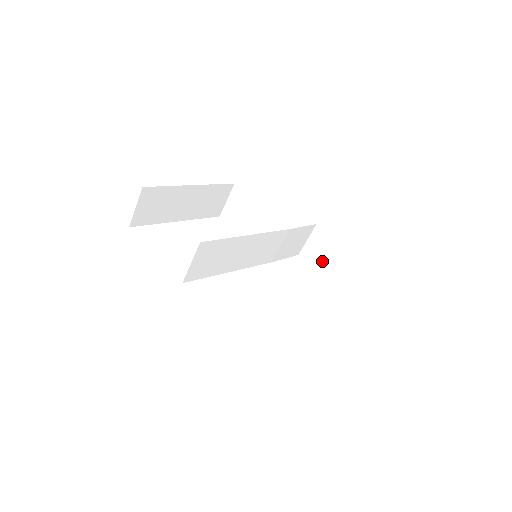
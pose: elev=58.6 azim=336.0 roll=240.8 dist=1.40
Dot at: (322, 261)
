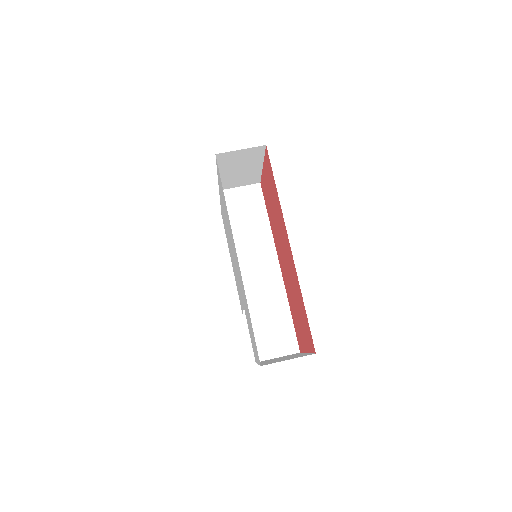
Dot at: occluded
